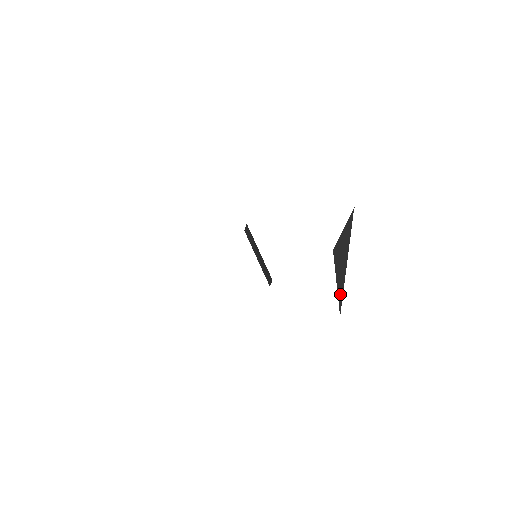
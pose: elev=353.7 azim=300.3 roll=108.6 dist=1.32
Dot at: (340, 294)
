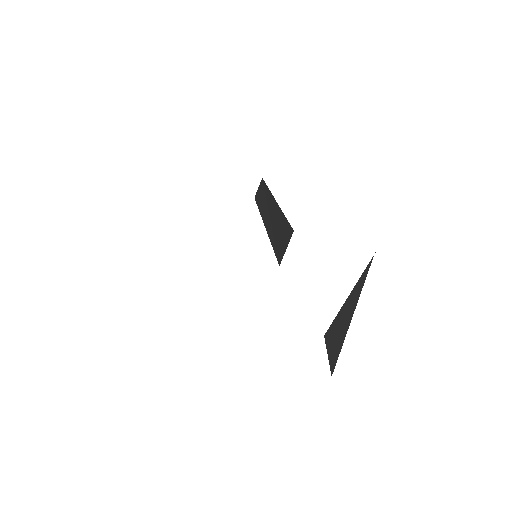
Dot at: (334, 357)
